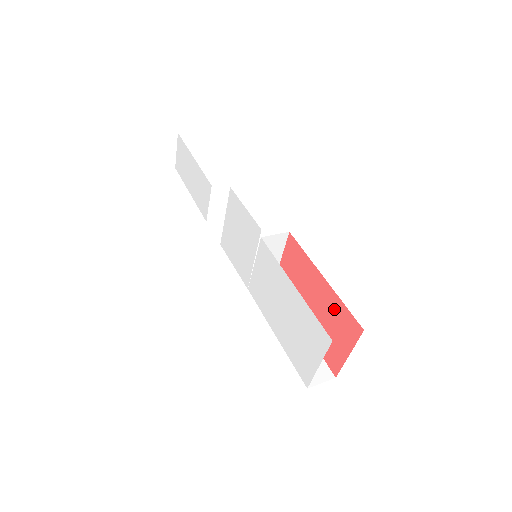
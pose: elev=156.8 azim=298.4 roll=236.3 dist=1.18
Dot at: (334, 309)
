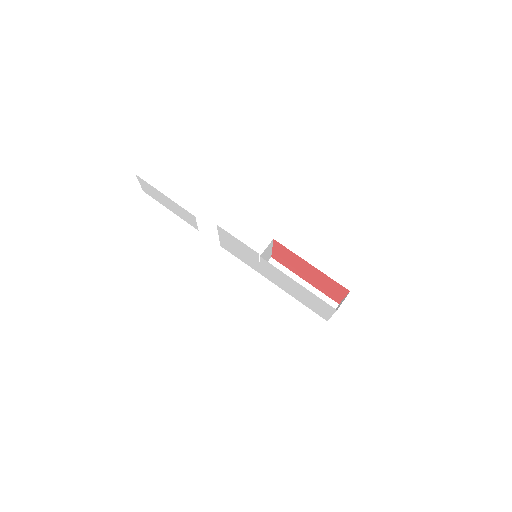
Dot at: (325, 279)
